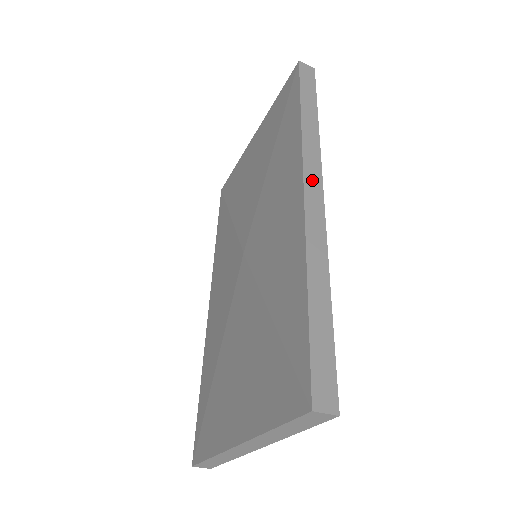
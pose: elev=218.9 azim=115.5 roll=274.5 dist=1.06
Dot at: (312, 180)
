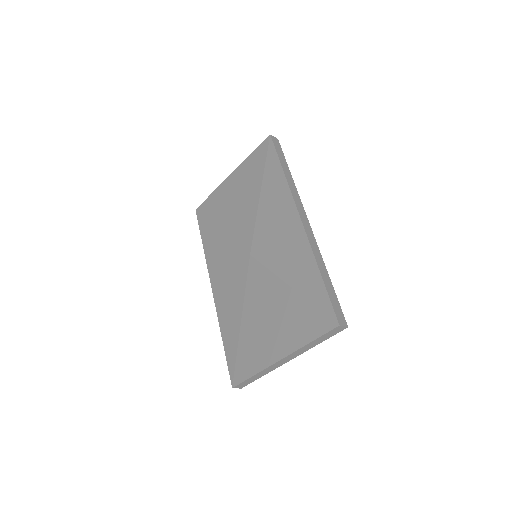
Dot at: (302, 212)
